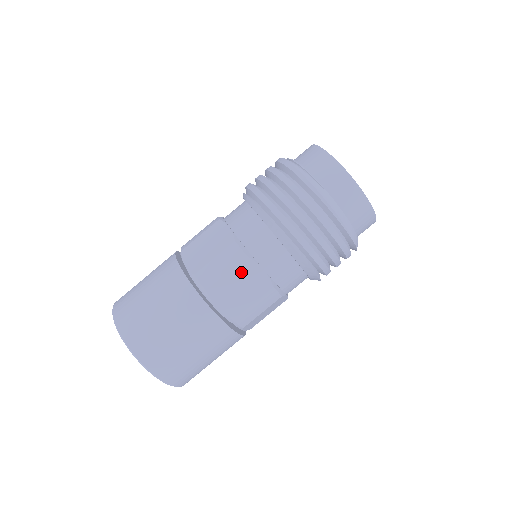
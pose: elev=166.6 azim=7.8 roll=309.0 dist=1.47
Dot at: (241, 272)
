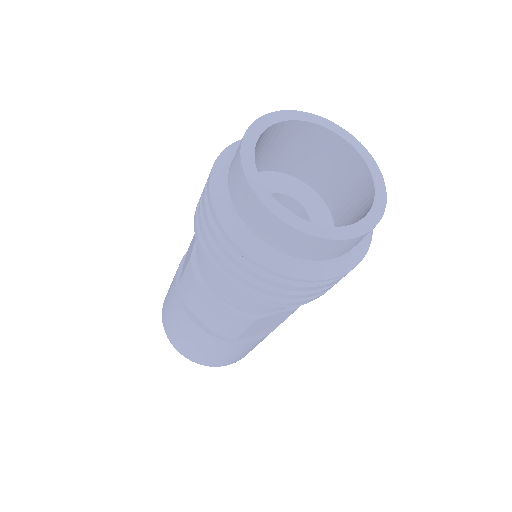
Dot at: (258, 324)
